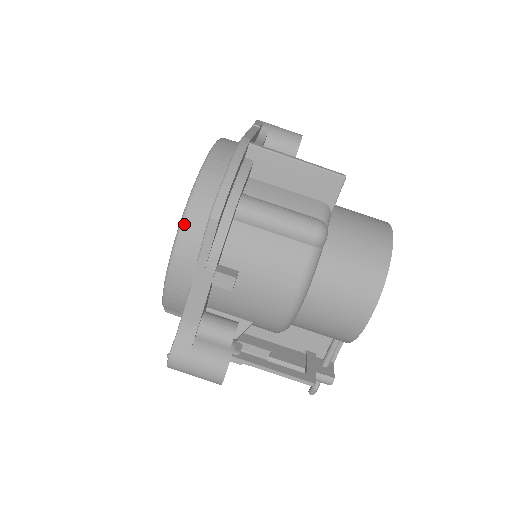
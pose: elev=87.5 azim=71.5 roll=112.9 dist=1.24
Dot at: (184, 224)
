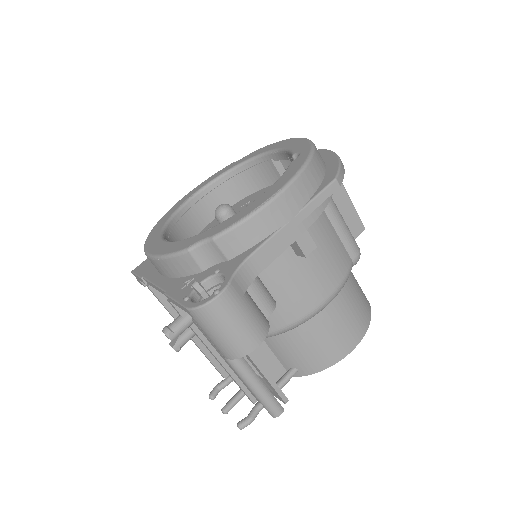
Dot at: (306, 170)
